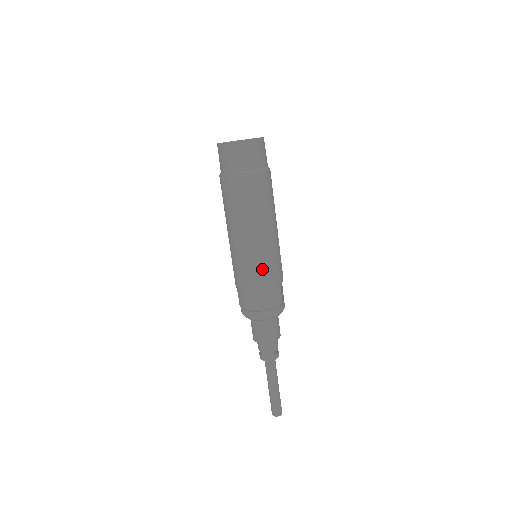
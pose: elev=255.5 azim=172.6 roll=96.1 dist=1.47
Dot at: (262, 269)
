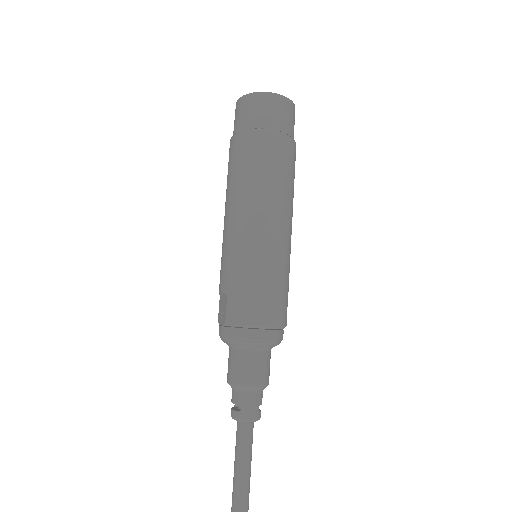
Dot at: (276, 264)
